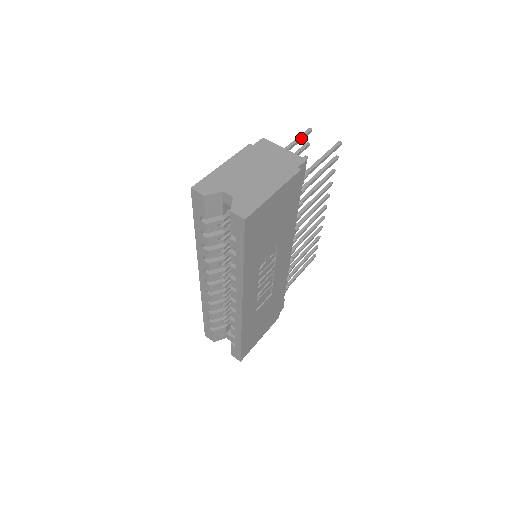
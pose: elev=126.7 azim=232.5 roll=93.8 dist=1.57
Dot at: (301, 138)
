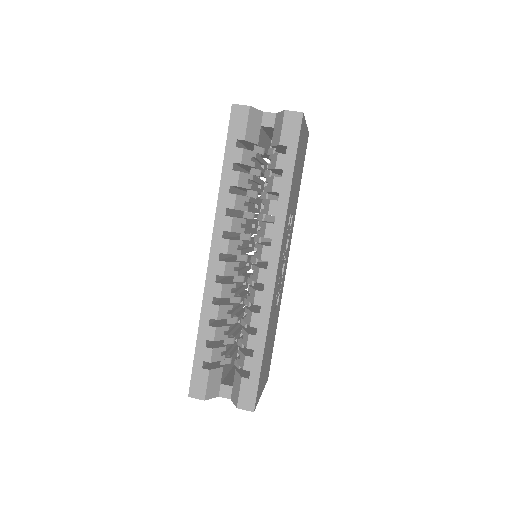
Dot at: occluded
